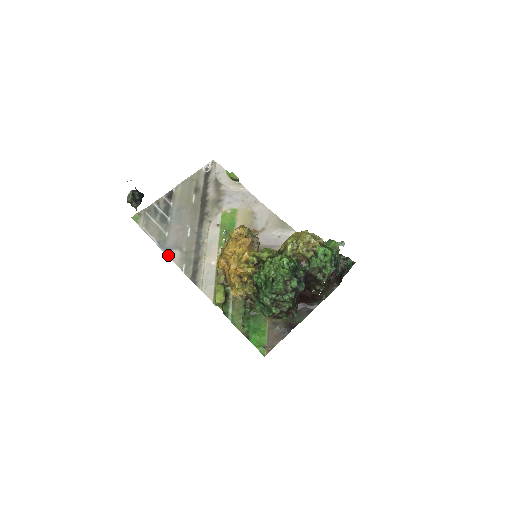
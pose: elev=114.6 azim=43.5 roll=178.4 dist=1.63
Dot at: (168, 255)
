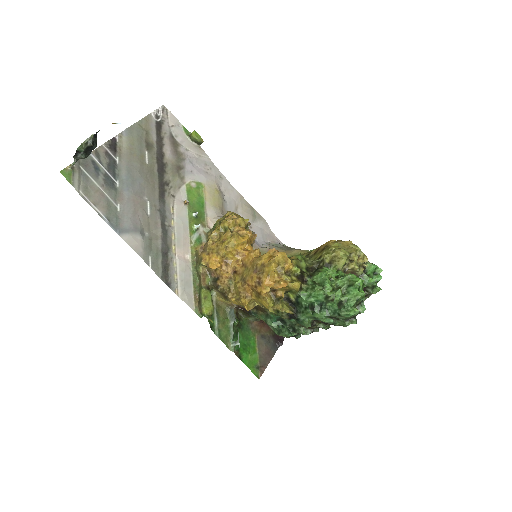
Dot at: (126, 240)
